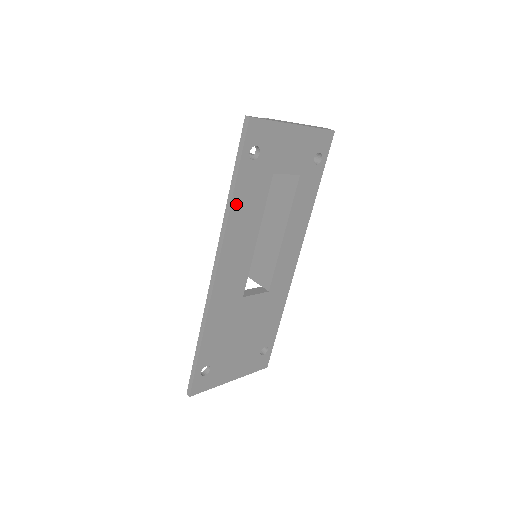
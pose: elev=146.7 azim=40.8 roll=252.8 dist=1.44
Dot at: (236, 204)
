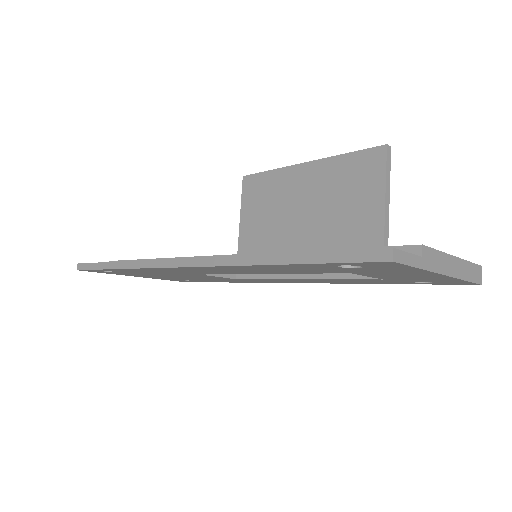
Dot at: (267, 266)
